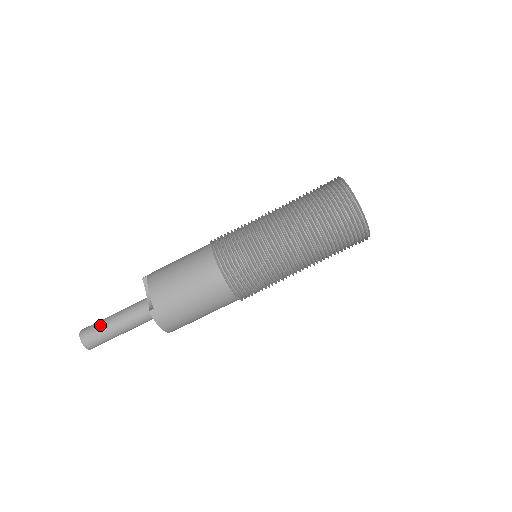
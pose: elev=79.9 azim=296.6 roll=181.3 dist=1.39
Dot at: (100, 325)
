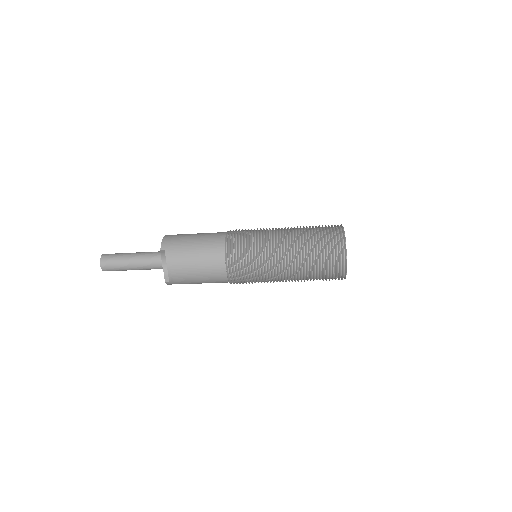
Dot at: (119, 265)
